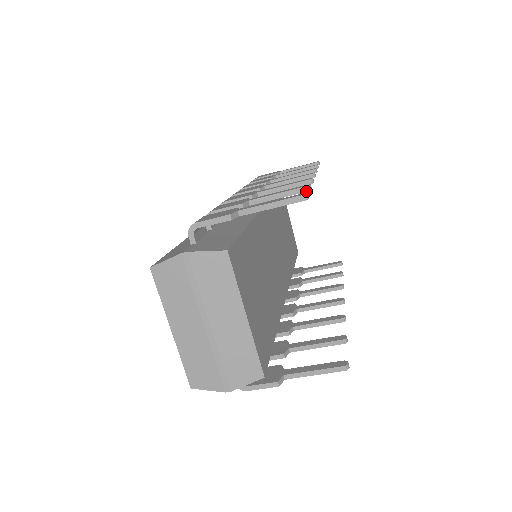
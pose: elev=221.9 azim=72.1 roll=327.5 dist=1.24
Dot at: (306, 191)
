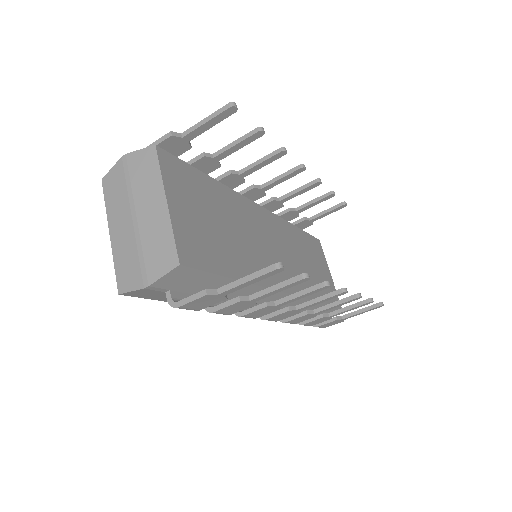
Dot at: (257, 131)
